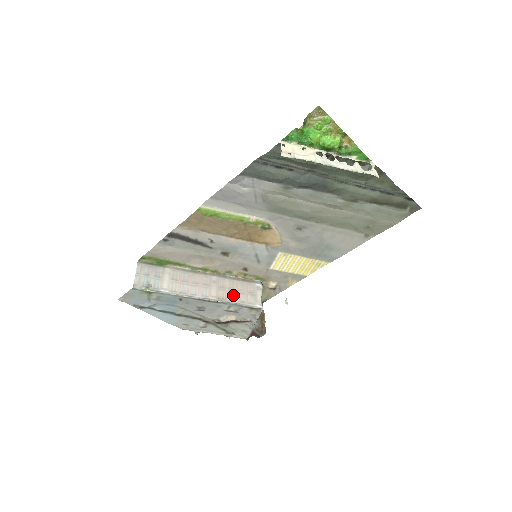
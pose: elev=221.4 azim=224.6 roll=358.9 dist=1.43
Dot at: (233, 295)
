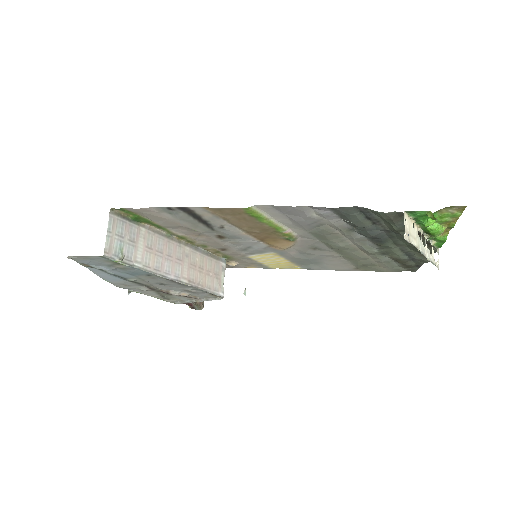
Dot at: (202, 277)
